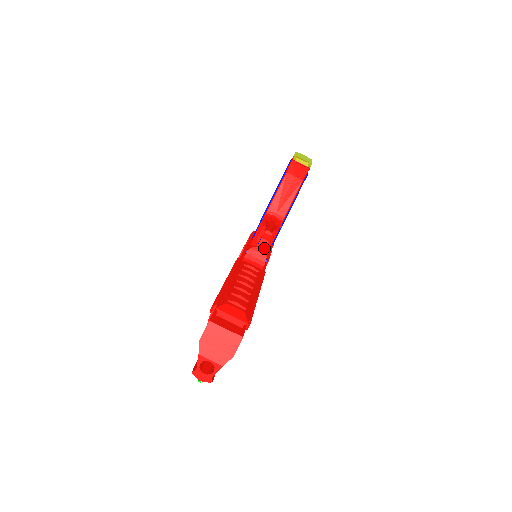
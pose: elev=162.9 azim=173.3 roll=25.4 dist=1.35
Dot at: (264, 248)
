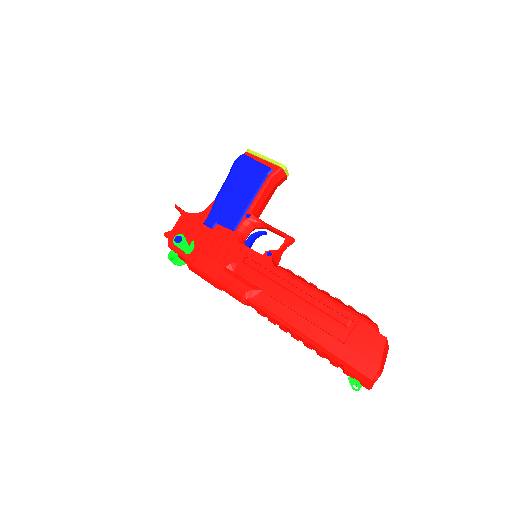
Dot at: (282, 253)
